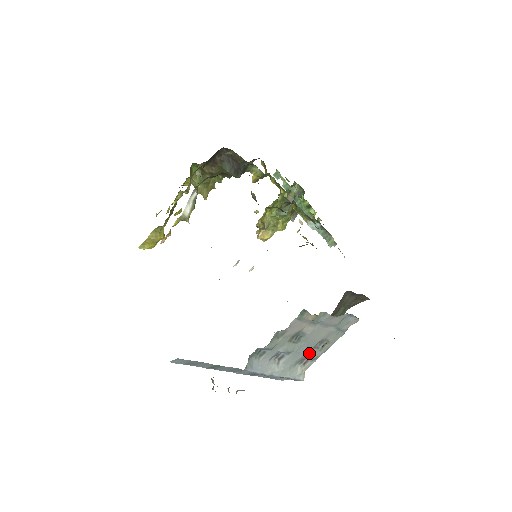
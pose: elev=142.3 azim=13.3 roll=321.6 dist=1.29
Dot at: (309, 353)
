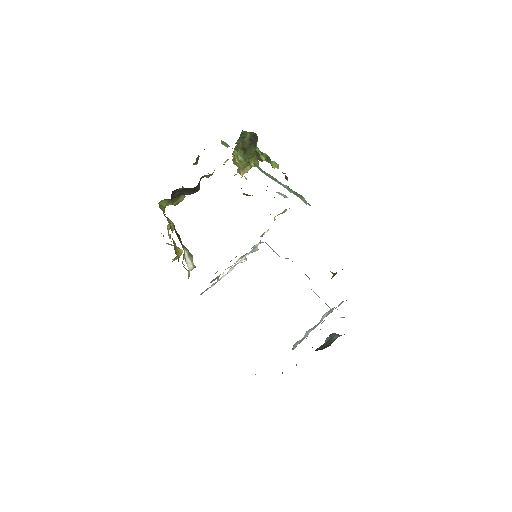
Dot at: (327, 315)
